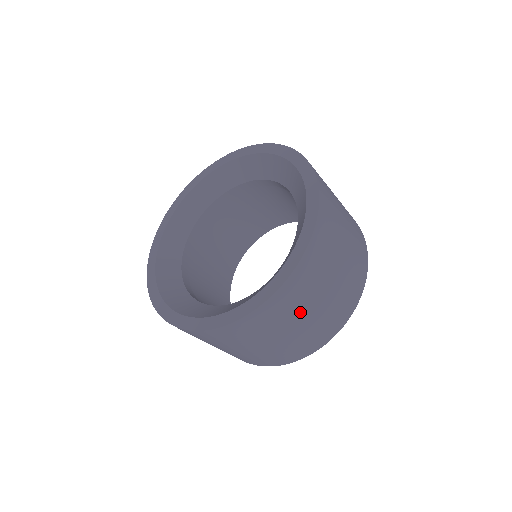
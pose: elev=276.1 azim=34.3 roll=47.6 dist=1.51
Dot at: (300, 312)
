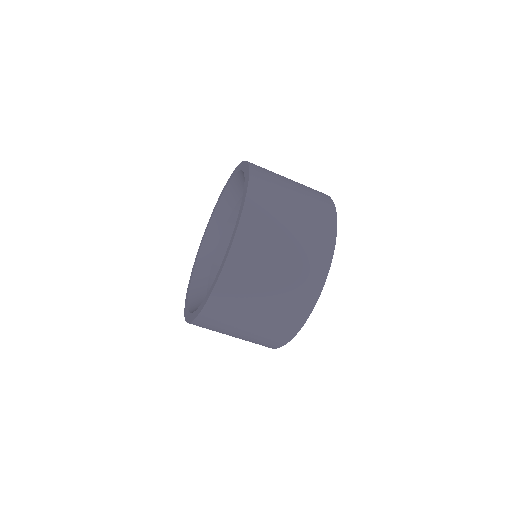
Dot at: (272, 252)
